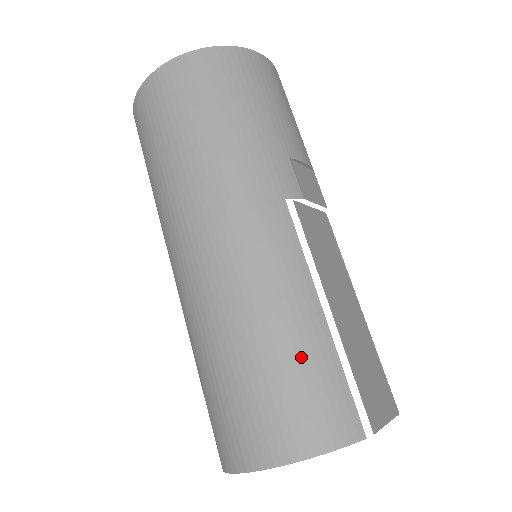
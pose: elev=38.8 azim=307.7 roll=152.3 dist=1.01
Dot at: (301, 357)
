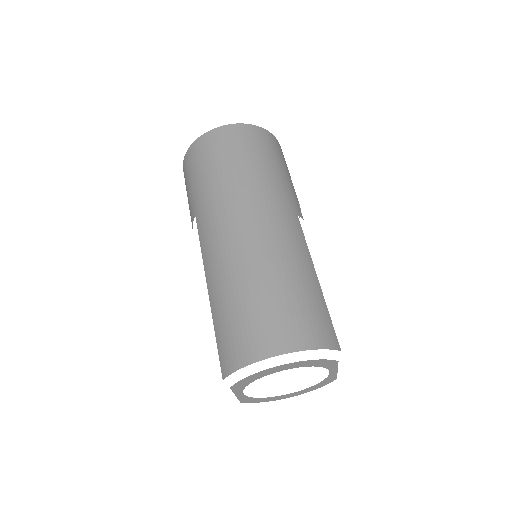
Dot at: (308, 294)
